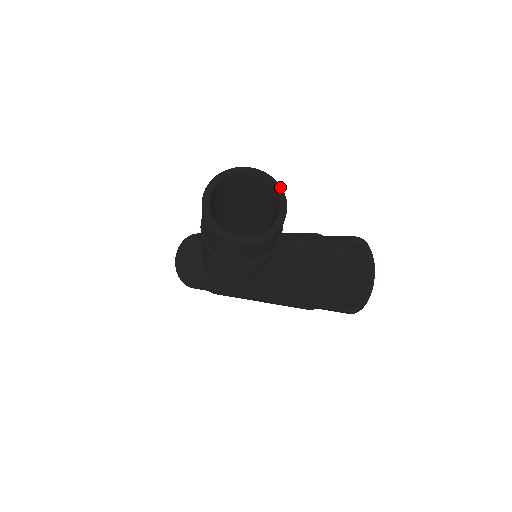
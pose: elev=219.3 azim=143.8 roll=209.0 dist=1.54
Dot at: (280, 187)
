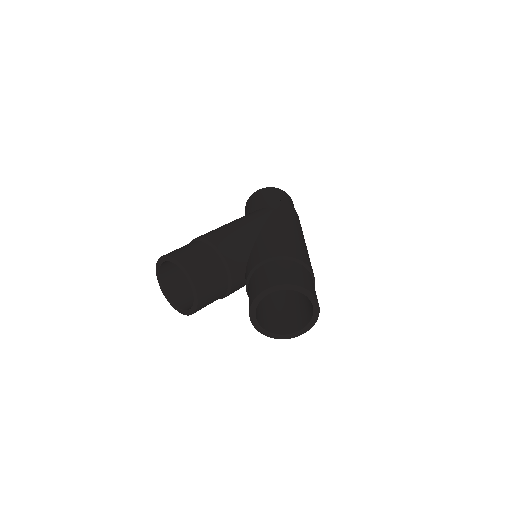
Dot at: (187, 272)
